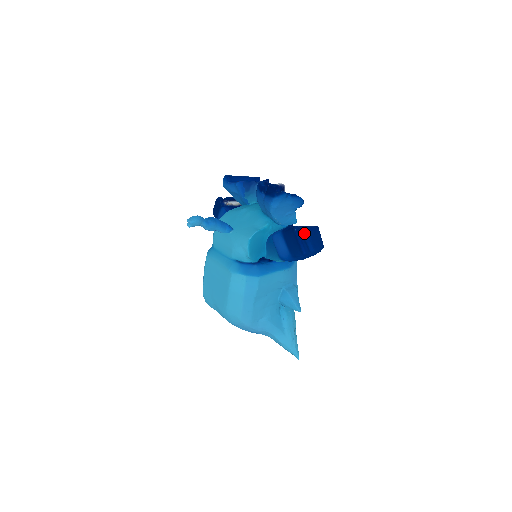
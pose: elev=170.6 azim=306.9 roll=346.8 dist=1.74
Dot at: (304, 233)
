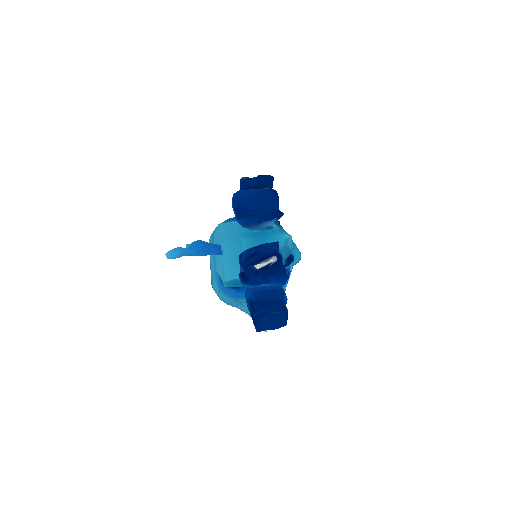
Dot at: (266, 315)
